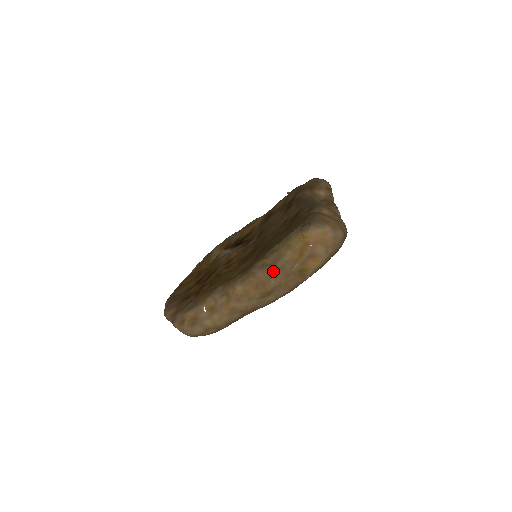
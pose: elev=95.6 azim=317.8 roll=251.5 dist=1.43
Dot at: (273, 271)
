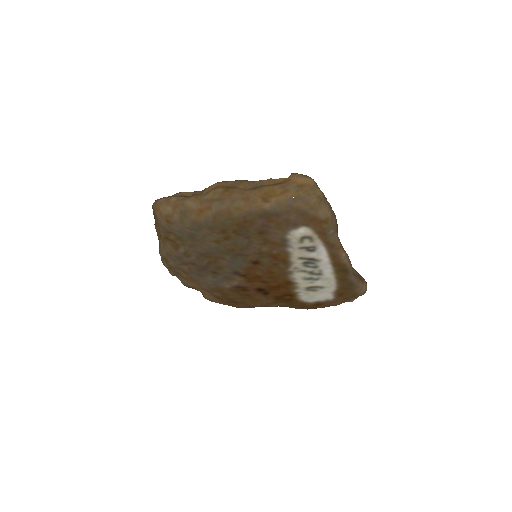
Dot at: (248, 182)
